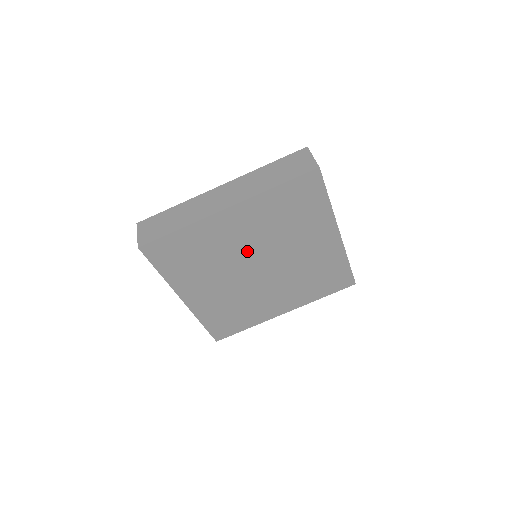
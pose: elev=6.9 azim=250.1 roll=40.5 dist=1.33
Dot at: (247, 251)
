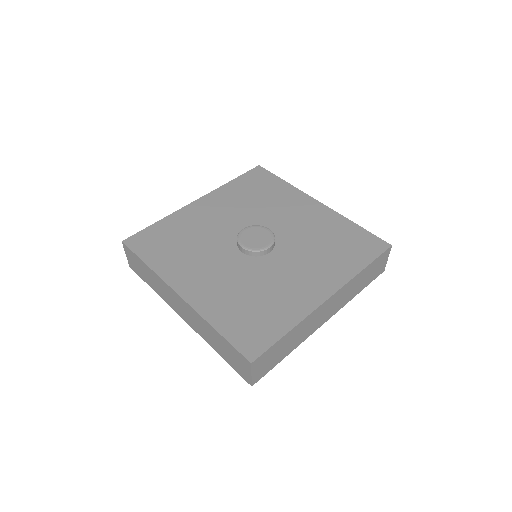
Dot at: occluded
